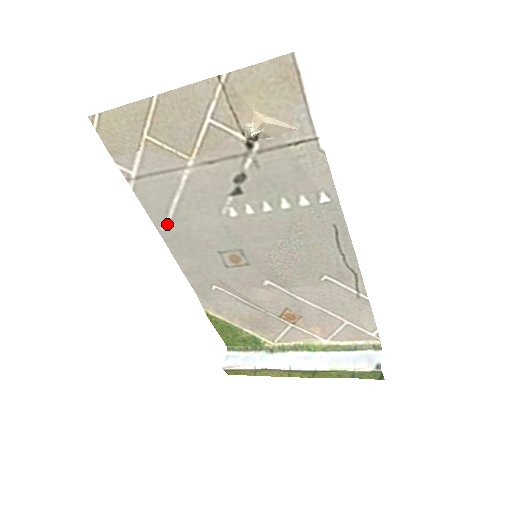
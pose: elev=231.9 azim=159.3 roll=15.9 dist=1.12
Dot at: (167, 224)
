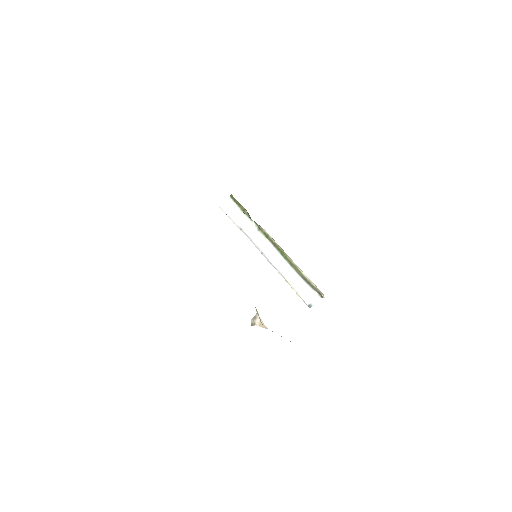
Dot at: occluded
